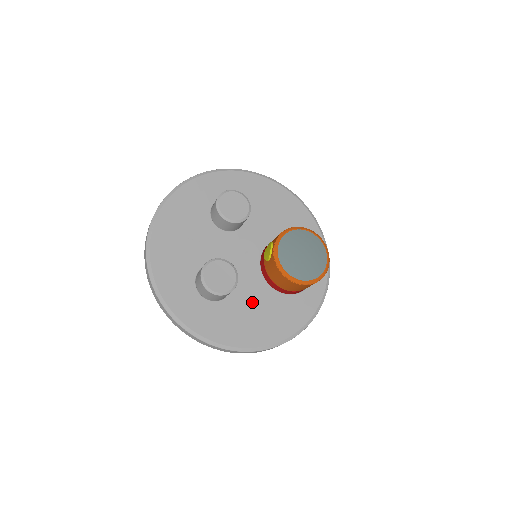
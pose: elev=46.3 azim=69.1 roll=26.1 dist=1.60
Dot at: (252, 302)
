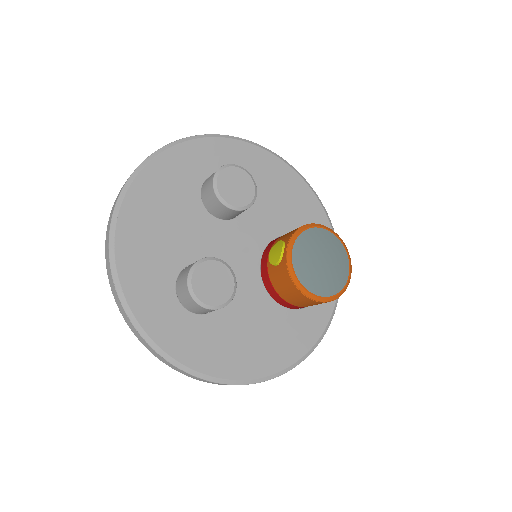
Dot at: (248, 317)
